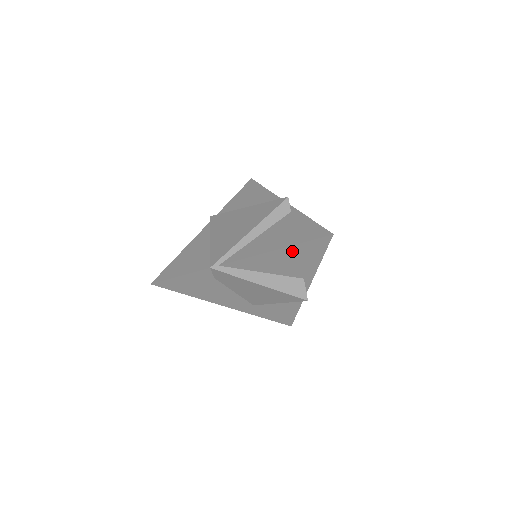
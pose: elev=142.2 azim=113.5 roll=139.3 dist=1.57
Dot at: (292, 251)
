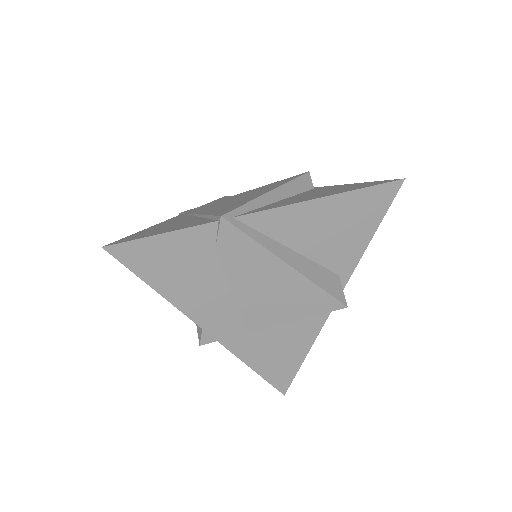
Dot at: (344, 205)
